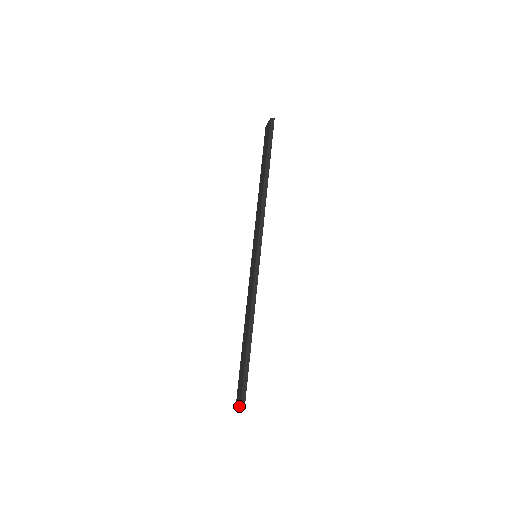
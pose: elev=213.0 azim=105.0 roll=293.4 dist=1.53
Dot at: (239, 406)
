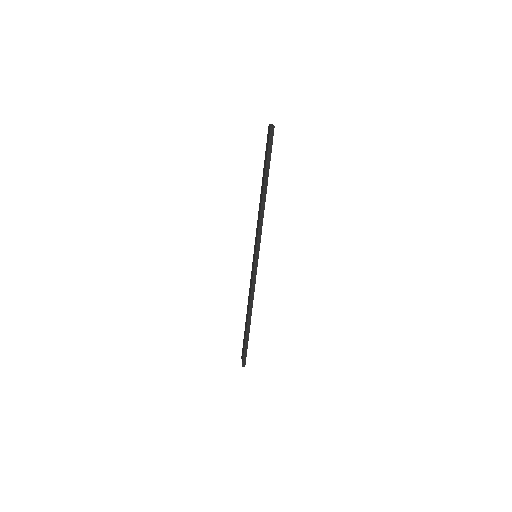
Dot at: occluded
